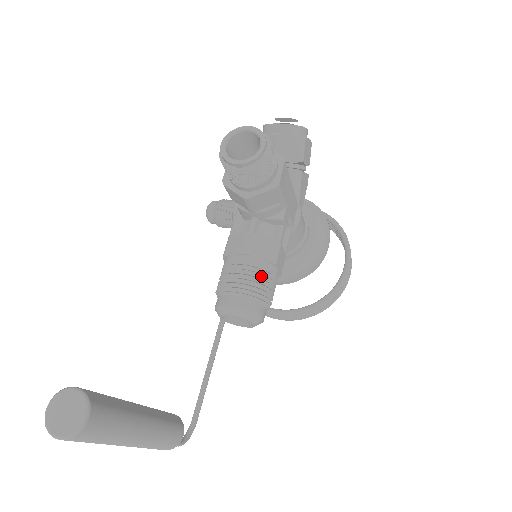
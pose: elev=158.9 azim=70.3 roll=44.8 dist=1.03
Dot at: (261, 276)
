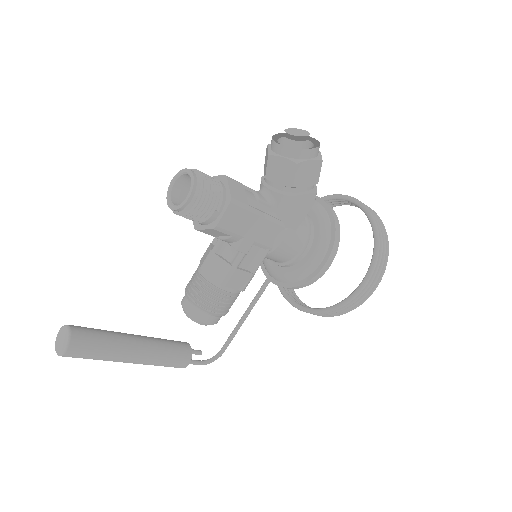
Dot at: (209, 292)
